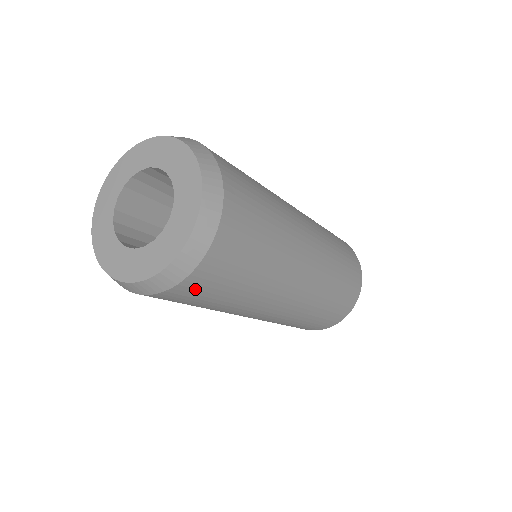
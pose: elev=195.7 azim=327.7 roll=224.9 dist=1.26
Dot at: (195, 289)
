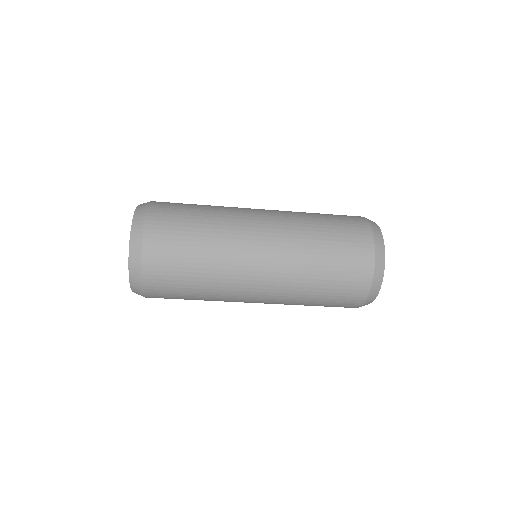
Dot at: (160, 297)
